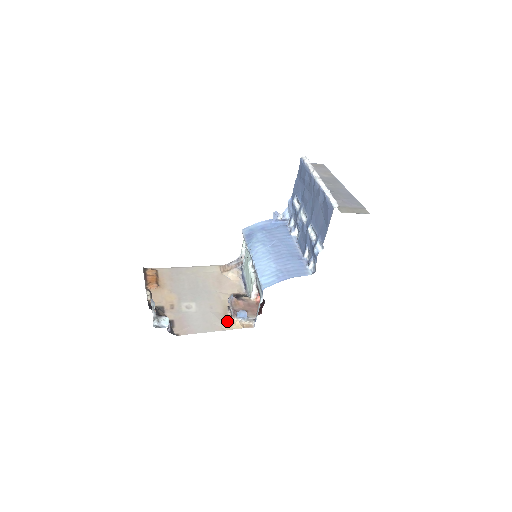
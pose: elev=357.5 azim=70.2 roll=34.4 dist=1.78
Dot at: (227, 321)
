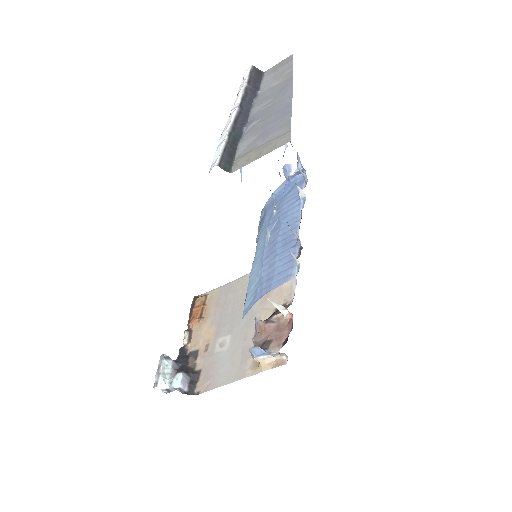
Dot at: occluded
